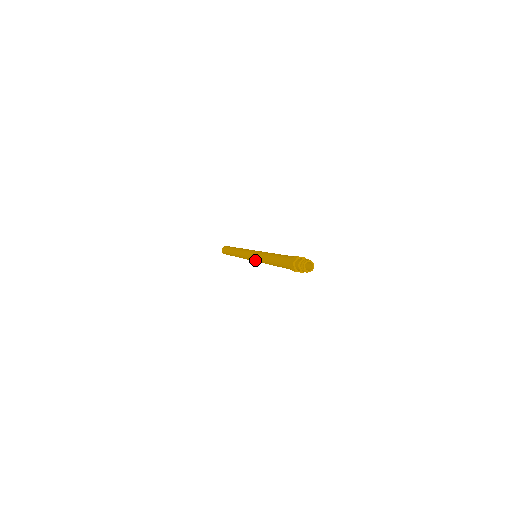
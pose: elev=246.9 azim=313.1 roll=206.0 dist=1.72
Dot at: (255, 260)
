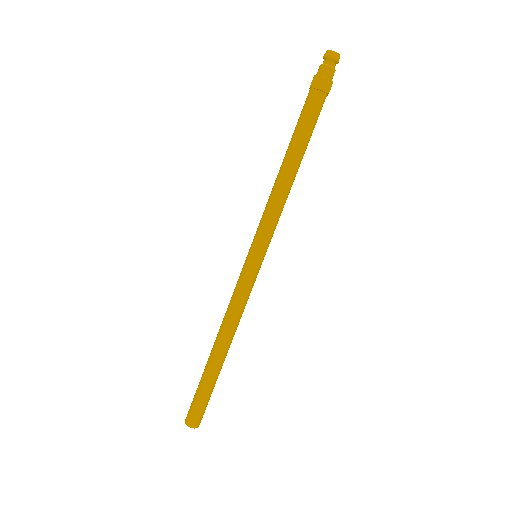
Dot at: (259, 242)
